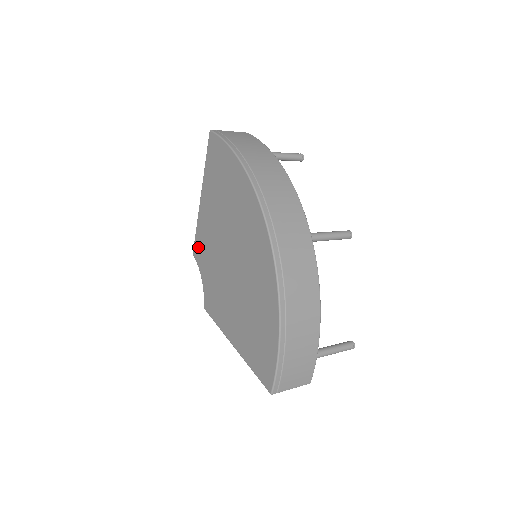
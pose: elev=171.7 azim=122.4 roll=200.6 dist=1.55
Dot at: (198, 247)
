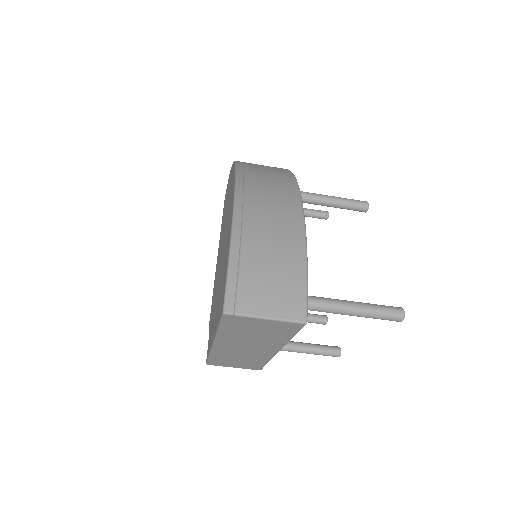
Dot at: occluded
